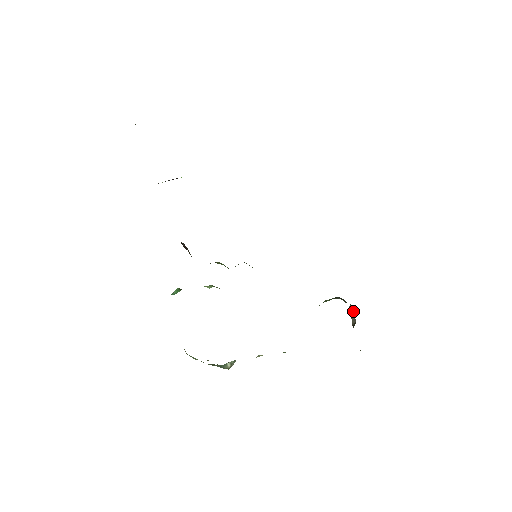
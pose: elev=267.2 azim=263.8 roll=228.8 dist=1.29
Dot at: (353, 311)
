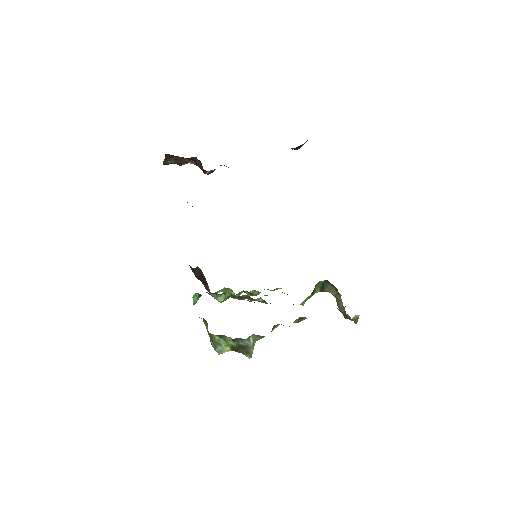
Dot at: (340, 302)
